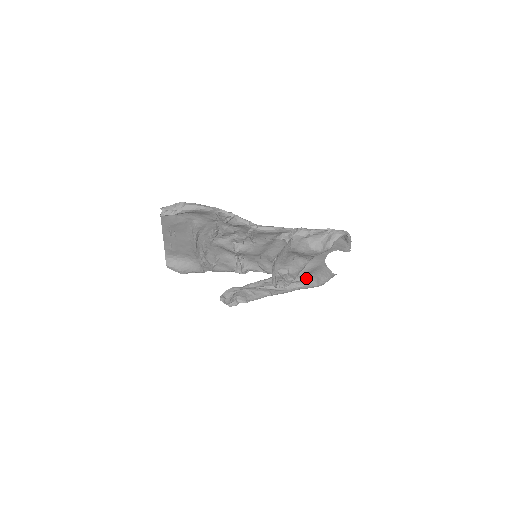
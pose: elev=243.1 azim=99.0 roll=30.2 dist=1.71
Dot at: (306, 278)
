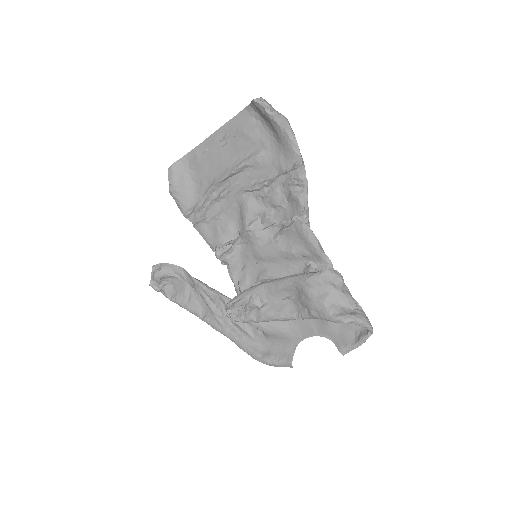
Dot at: (258, 339)
